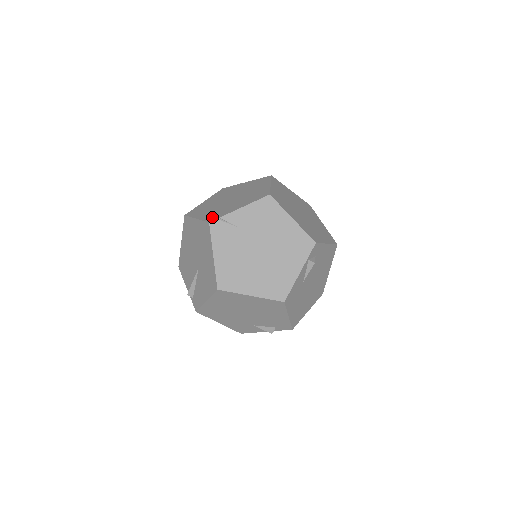
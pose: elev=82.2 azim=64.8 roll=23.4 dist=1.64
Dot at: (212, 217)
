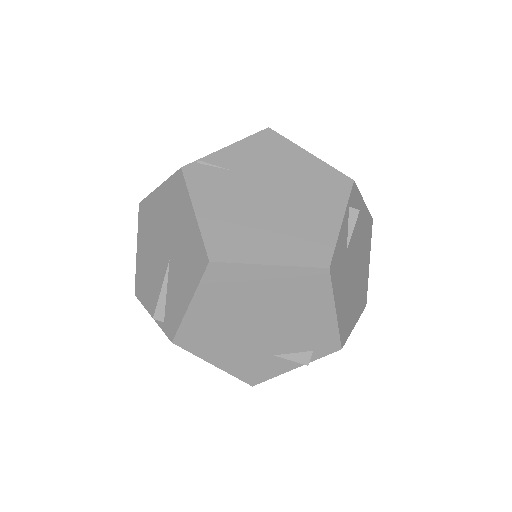
Dot at: occluded
